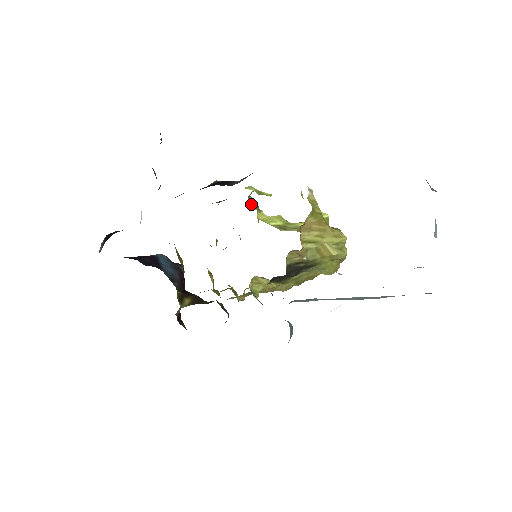
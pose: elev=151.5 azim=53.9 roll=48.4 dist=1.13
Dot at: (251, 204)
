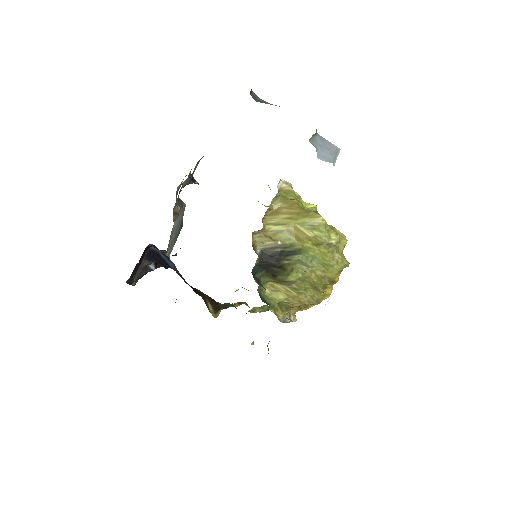
Dot at: occluded
